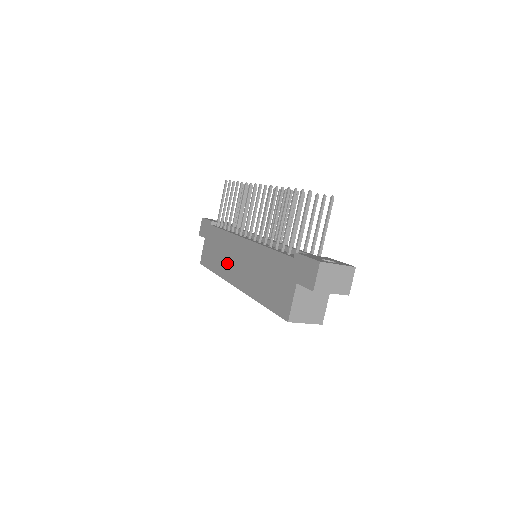
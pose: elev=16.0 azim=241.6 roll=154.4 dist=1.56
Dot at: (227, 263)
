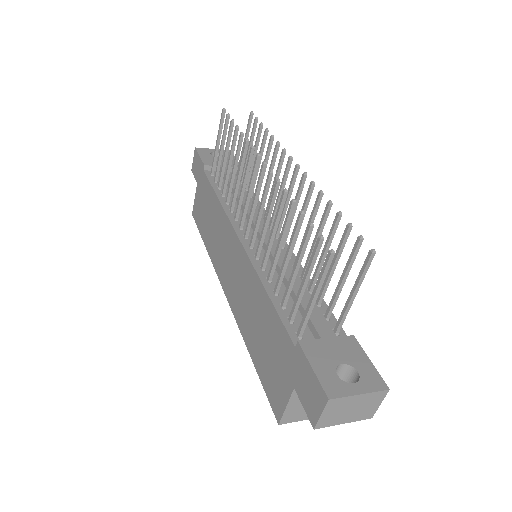
Dot at: (218, 251)
